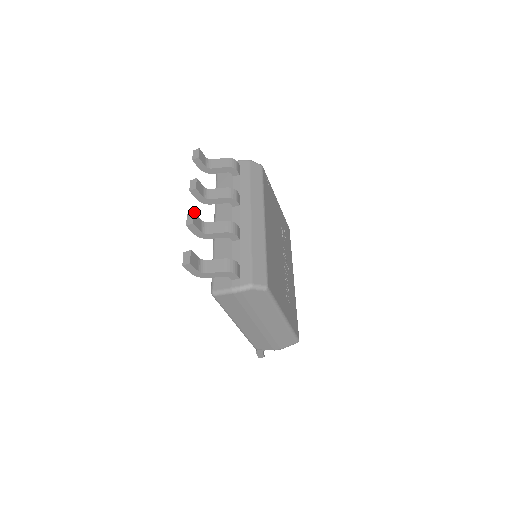
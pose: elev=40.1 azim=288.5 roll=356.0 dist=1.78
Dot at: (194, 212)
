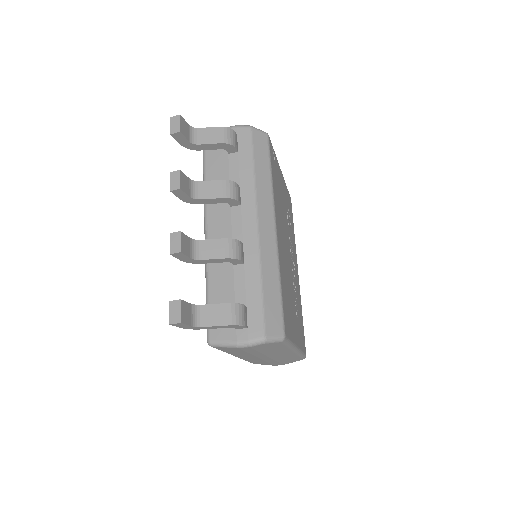
Dot at: (180, 232)
